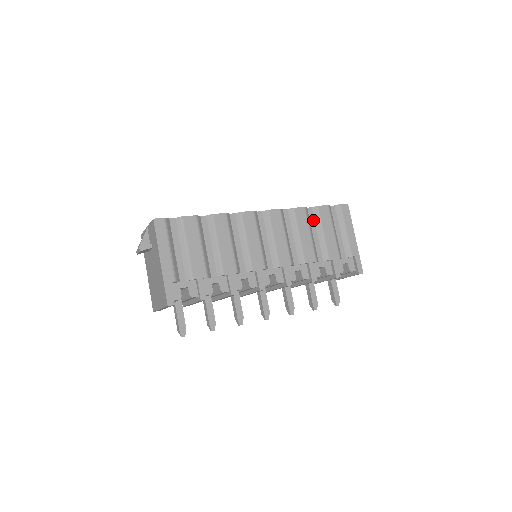
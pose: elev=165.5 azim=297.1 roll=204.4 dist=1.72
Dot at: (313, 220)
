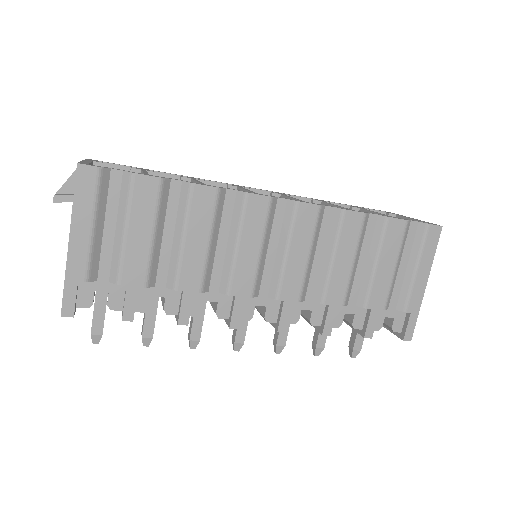
Dot at: (370, 236)
